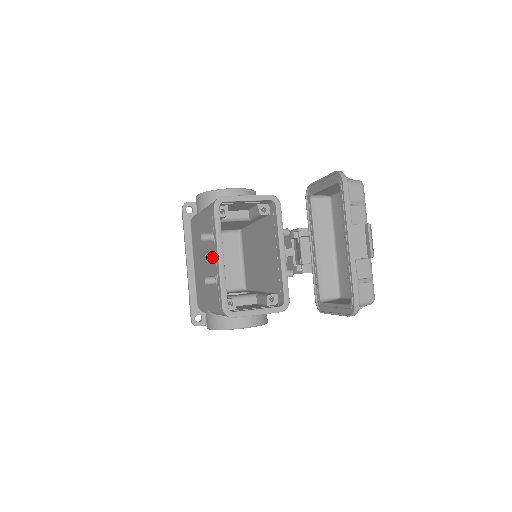
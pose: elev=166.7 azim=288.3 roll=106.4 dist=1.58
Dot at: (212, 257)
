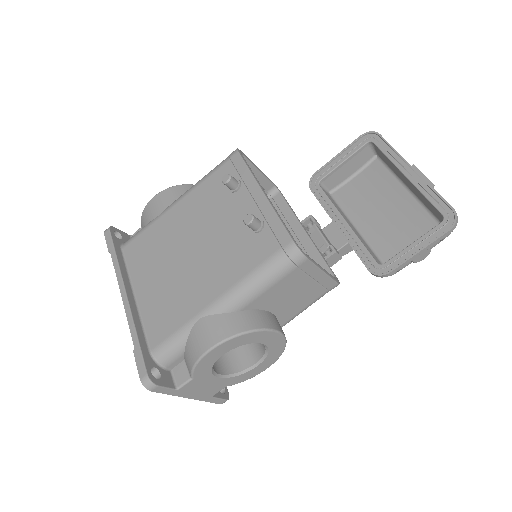
Dot at: (236, 210)
